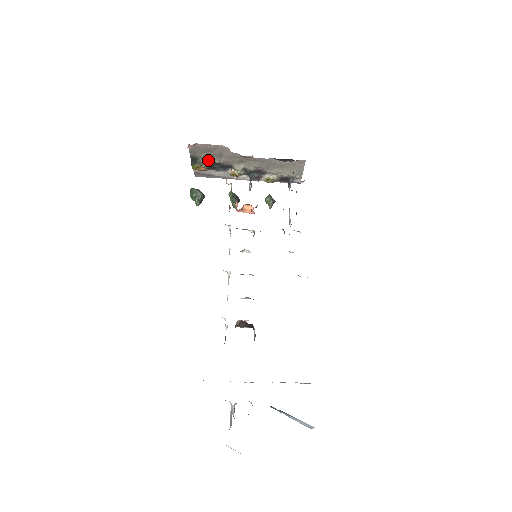
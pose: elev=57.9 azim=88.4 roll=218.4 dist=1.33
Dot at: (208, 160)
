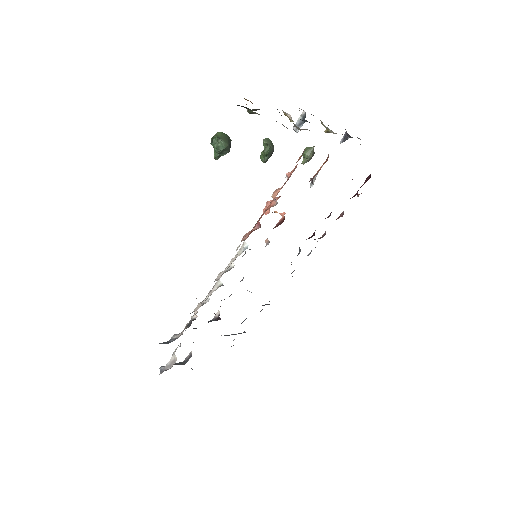
Dot at: occluded
